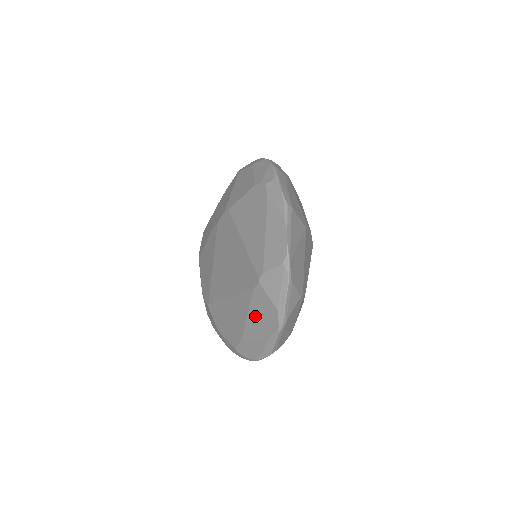
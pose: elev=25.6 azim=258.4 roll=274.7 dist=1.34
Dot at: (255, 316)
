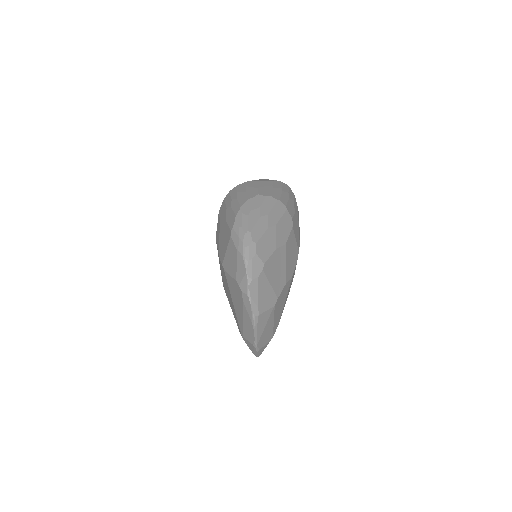
Dot at: occluded
